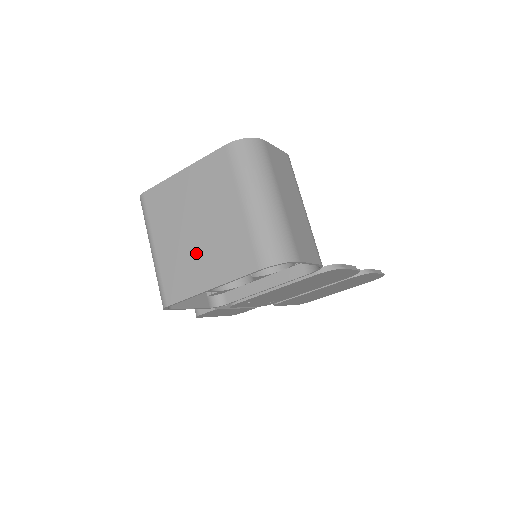
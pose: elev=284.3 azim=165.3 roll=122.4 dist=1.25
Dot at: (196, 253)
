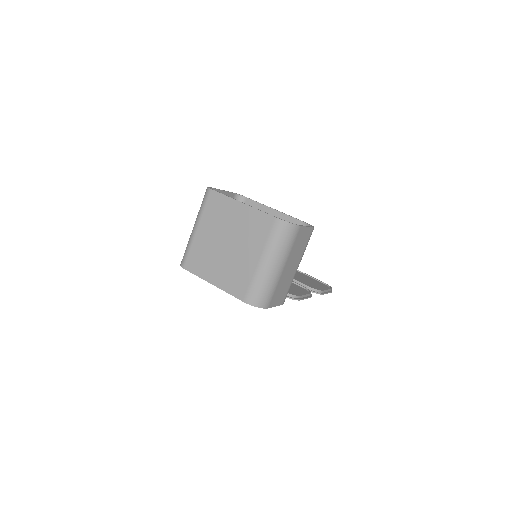
Dot at: (217, 258)
